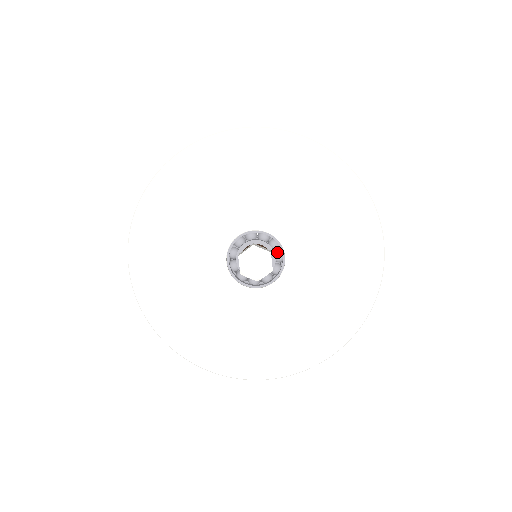
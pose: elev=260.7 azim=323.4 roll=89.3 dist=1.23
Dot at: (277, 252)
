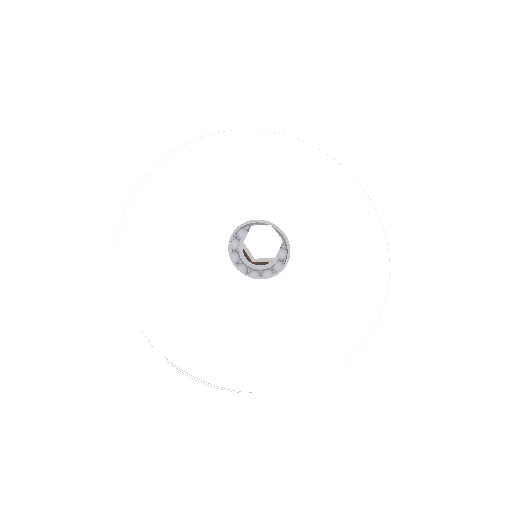
Dot at: occluded
